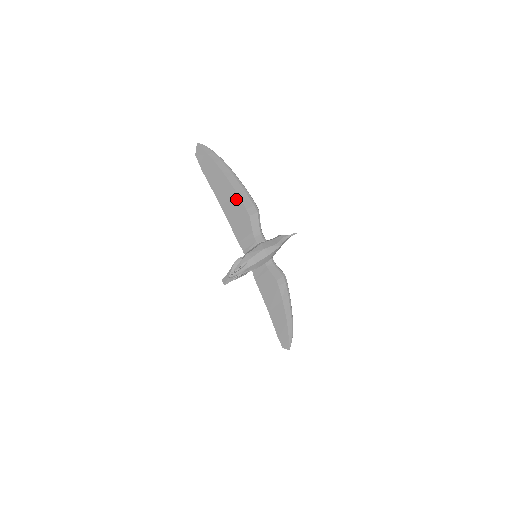
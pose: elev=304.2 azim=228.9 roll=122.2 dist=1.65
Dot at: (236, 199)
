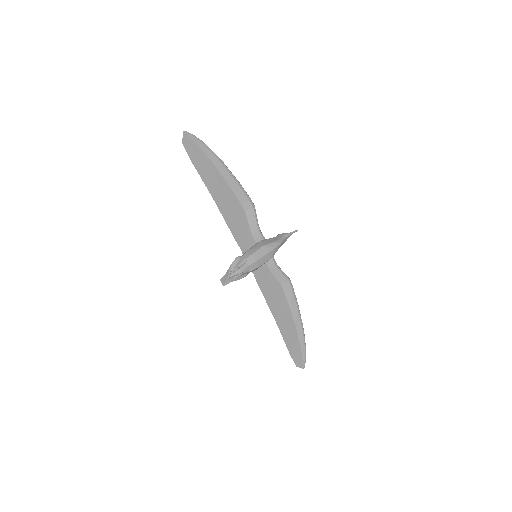
Dot at: (229, 192)
